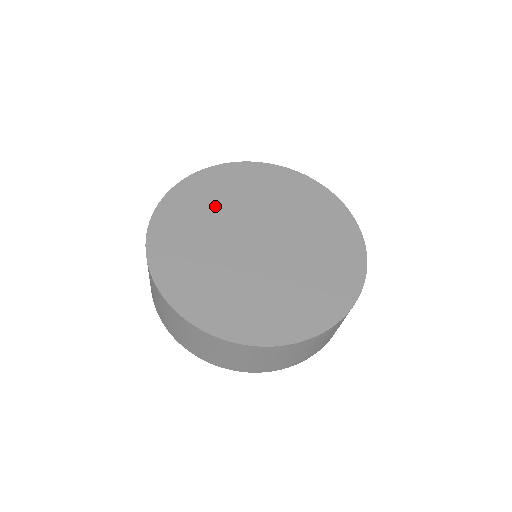
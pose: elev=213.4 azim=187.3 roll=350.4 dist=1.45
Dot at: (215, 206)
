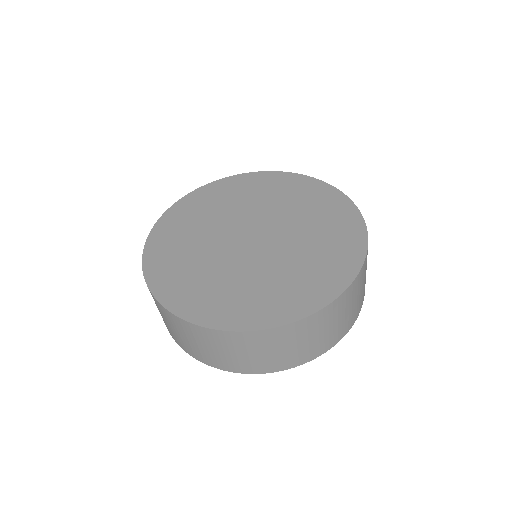
Dot at: (197, 228)
